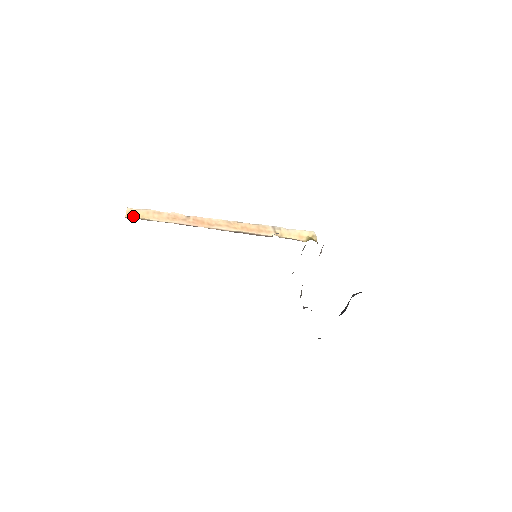
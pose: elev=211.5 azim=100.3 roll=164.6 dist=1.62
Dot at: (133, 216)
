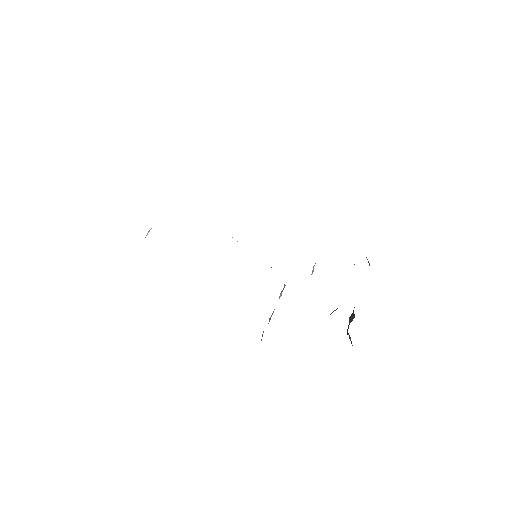
Dot at: occluded
